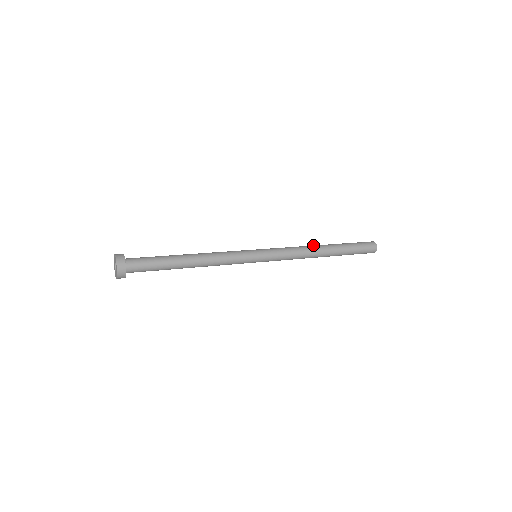
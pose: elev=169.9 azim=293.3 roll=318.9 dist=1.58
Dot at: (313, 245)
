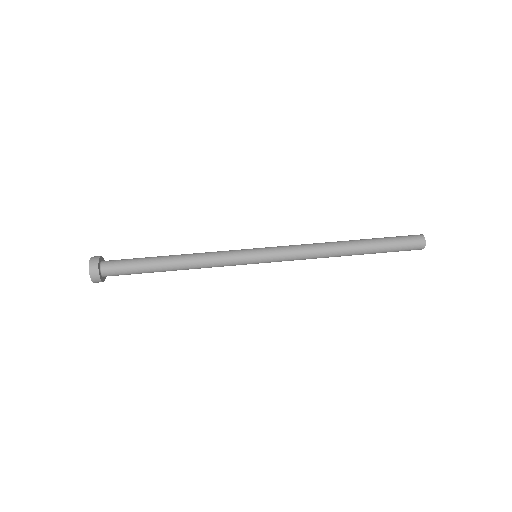
Dot at: (334, 243)
